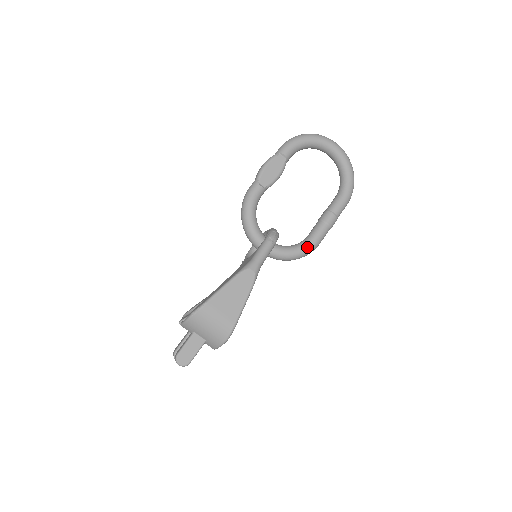
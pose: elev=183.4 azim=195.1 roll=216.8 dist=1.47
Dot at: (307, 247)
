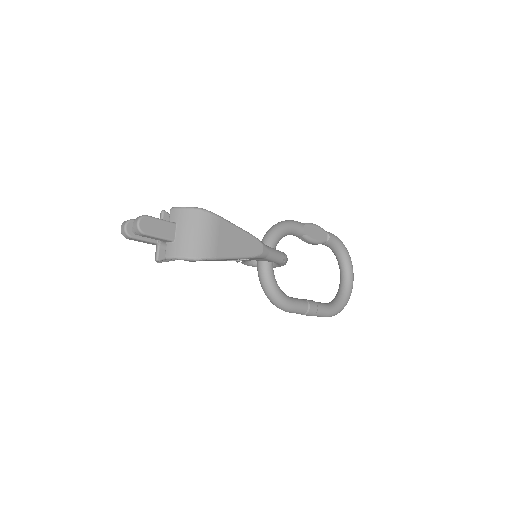
Dot at: (287, 300)
